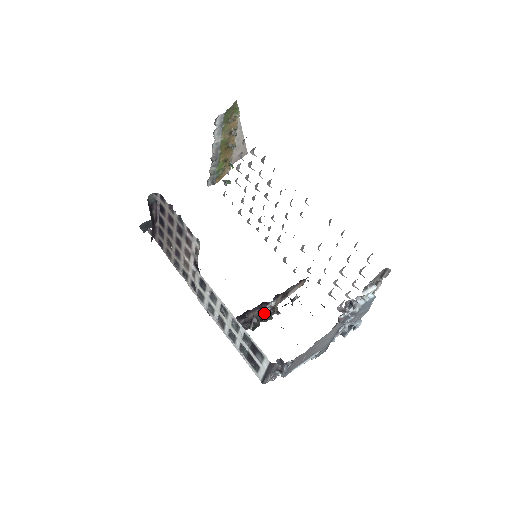
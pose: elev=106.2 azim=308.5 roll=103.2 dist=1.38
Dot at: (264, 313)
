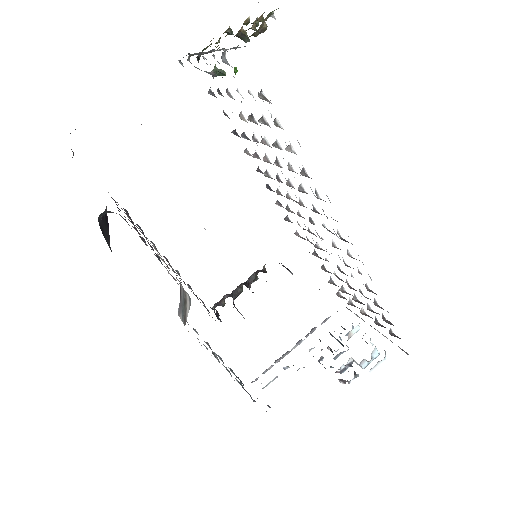
Dot at: (249, 277)
